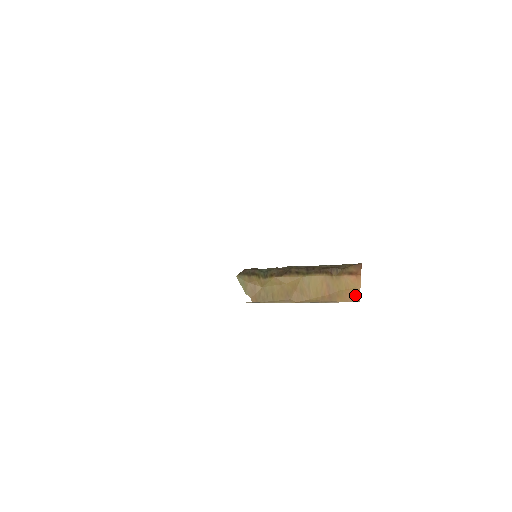
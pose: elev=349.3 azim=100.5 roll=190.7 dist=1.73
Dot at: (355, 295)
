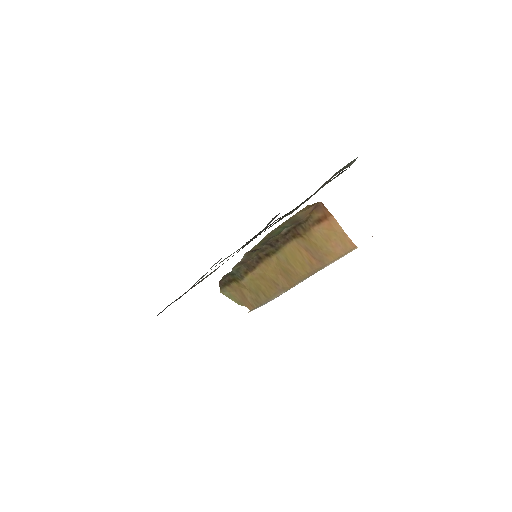
Dot at: (344, 242)
